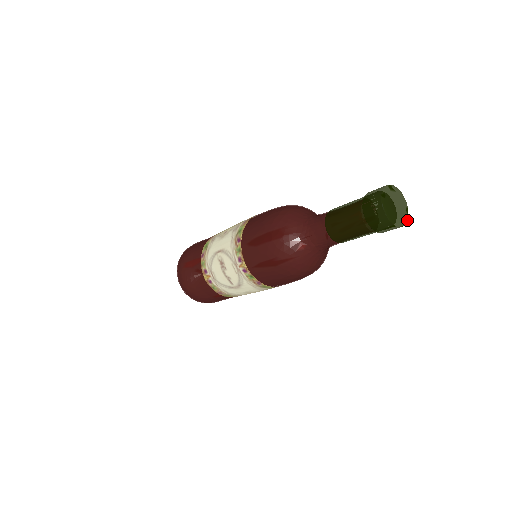
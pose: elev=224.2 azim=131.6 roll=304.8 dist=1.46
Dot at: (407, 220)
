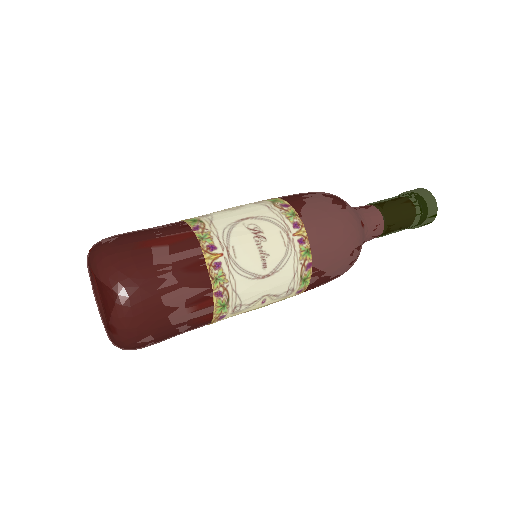
Dot at: occluded
